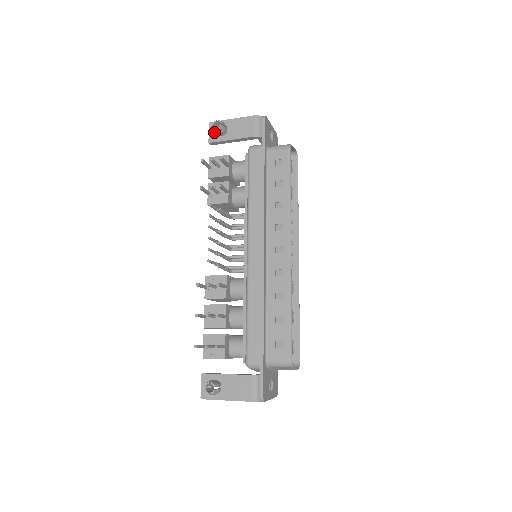
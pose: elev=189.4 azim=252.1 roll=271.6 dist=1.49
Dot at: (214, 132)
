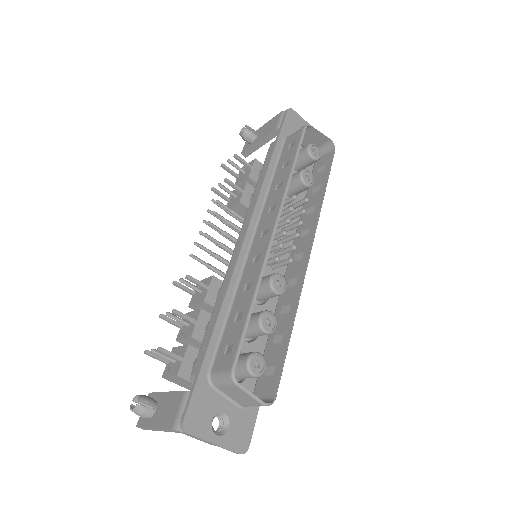
Dot at: (248, 143)
